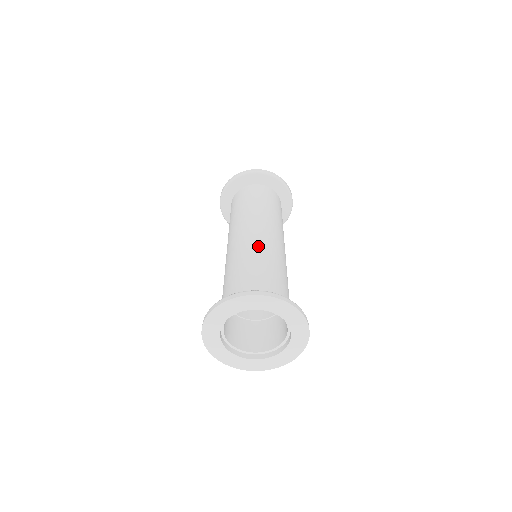
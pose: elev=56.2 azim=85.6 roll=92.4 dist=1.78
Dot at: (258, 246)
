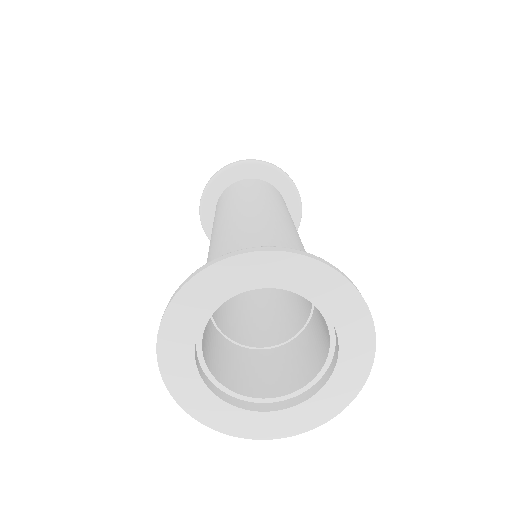
Dot at: (255, 222)
